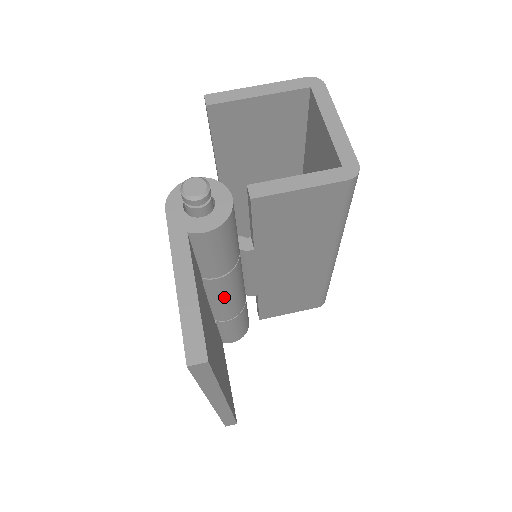
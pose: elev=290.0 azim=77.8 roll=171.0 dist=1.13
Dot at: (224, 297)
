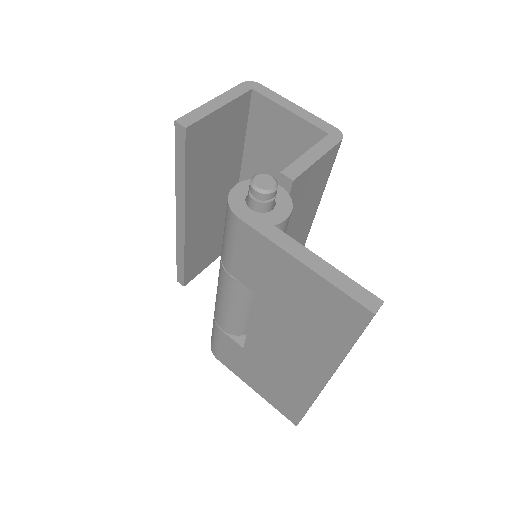
Dot at: occluded
